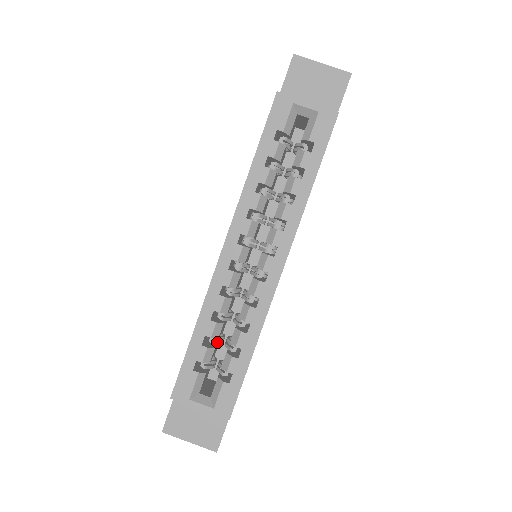
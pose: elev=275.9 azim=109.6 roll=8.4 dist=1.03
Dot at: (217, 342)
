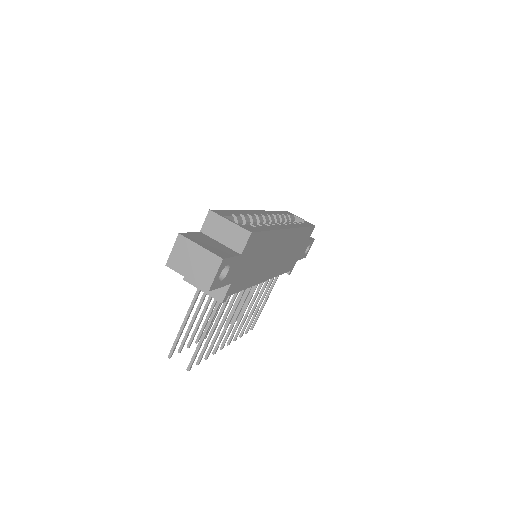
Dot at: occluded
